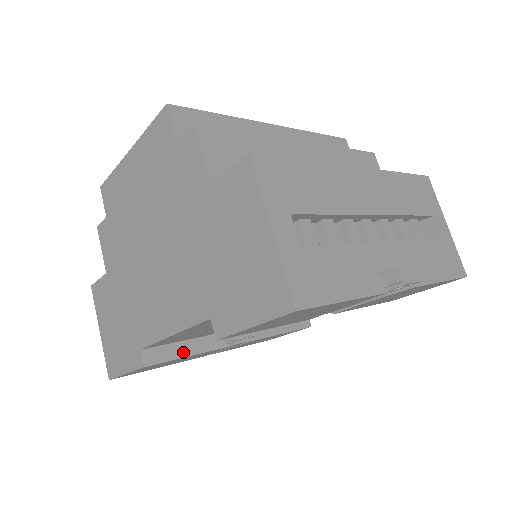
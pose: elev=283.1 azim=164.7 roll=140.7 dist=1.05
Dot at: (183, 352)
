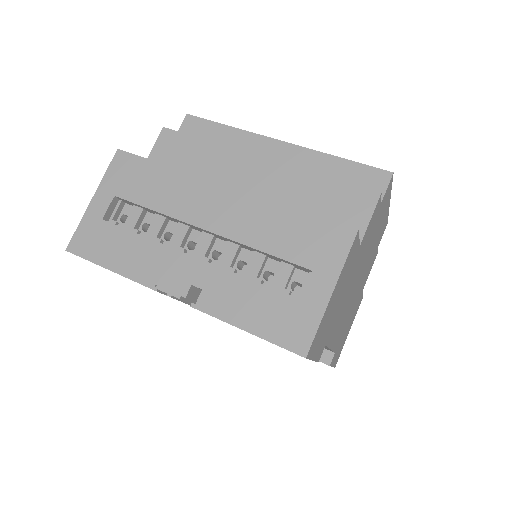
Dot at: occluded
